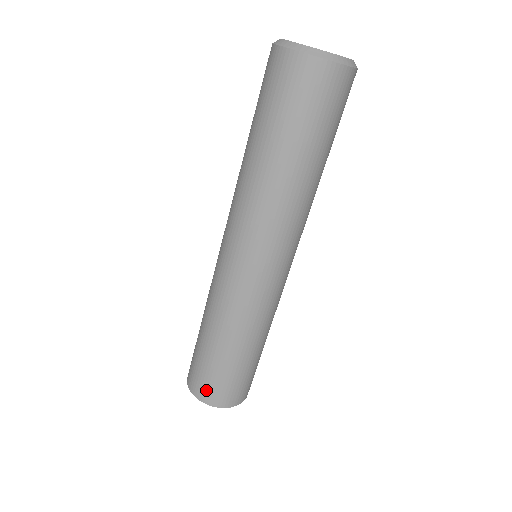
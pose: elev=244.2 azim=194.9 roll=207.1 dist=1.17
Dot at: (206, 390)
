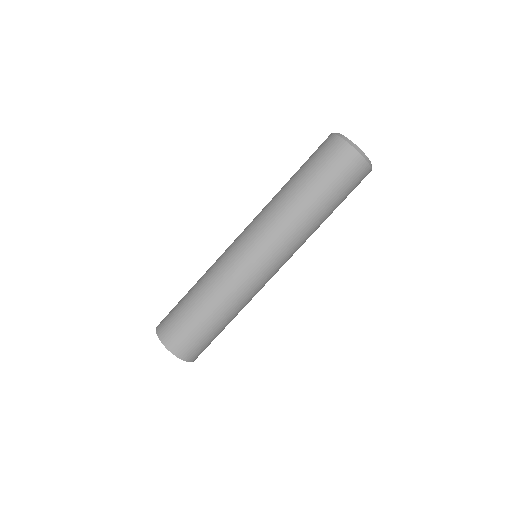
Dot at: (165, 325)
